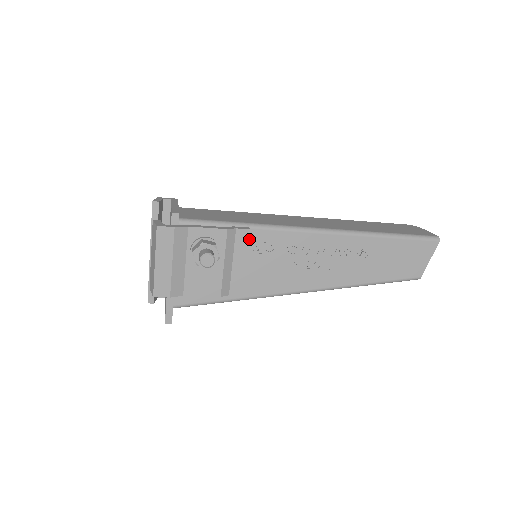
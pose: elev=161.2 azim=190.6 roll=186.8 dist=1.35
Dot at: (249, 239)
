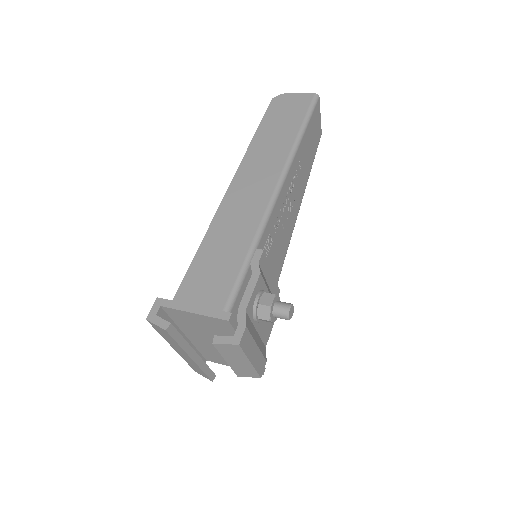
Dot at: occluded
